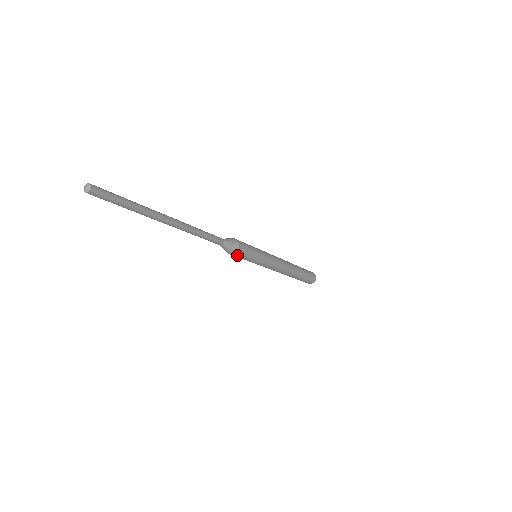
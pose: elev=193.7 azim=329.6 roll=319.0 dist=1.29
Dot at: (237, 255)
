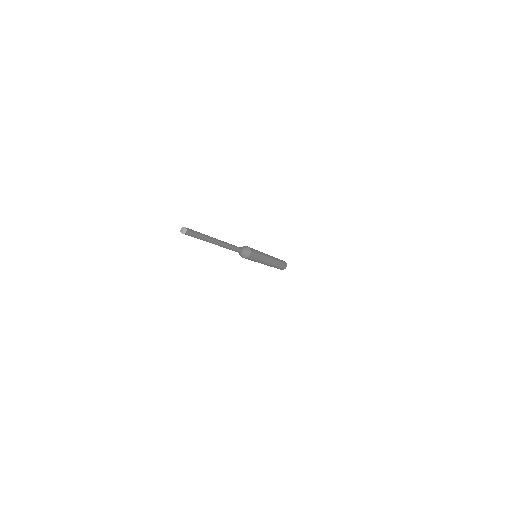
Dot at: (250, 257)
